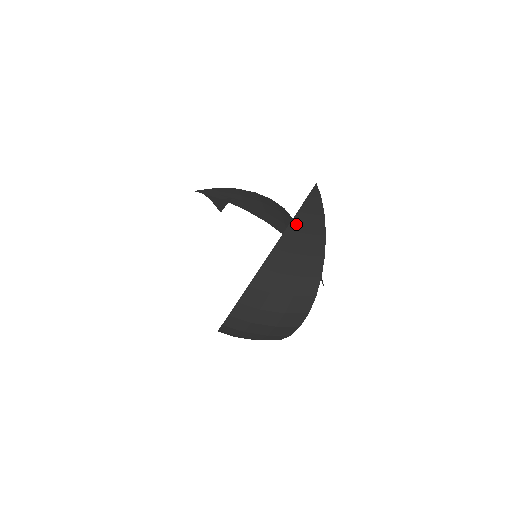
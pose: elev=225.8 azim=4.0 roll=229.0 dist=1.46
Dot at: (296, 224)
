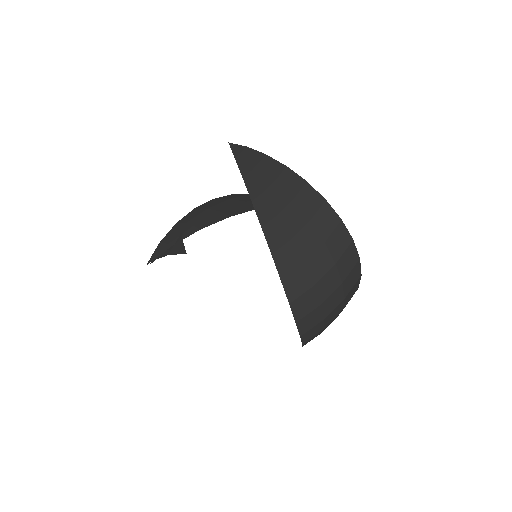
Dot at: (254, 188)
